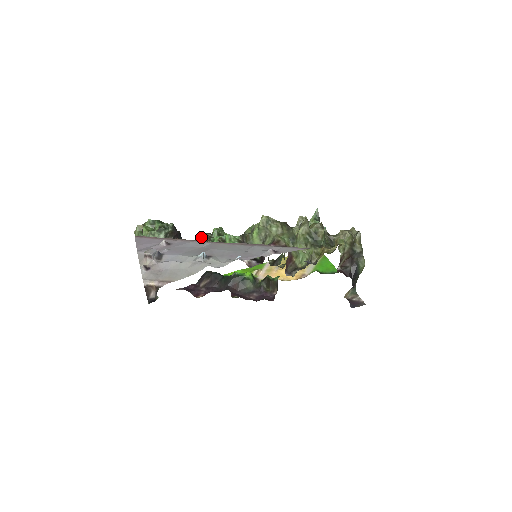
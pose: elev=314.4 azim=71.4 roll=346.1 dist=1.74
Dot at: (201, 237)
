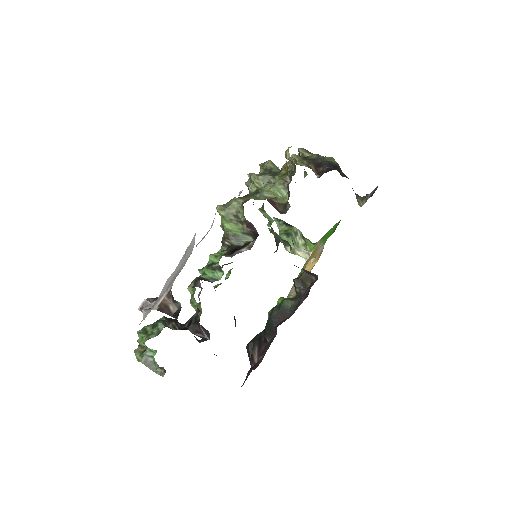
Dot at: (191, 283)
